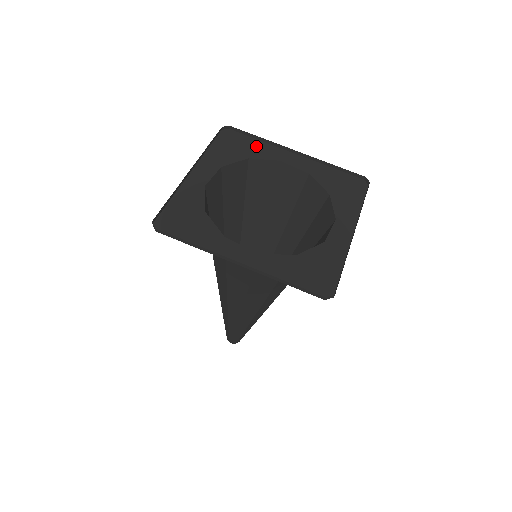
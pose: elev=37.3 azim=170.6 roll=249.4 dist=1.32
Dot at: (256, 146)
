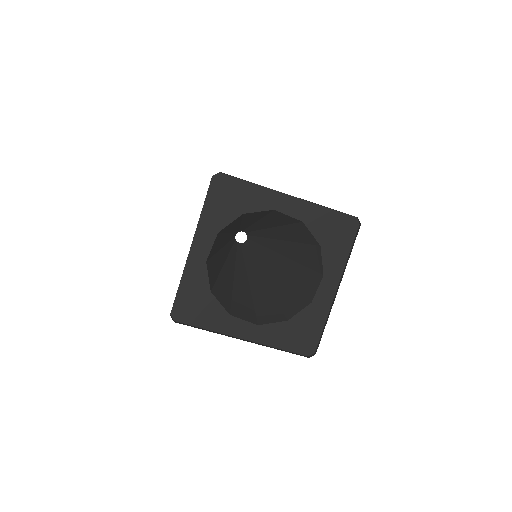
Dot at: (249, 193)
